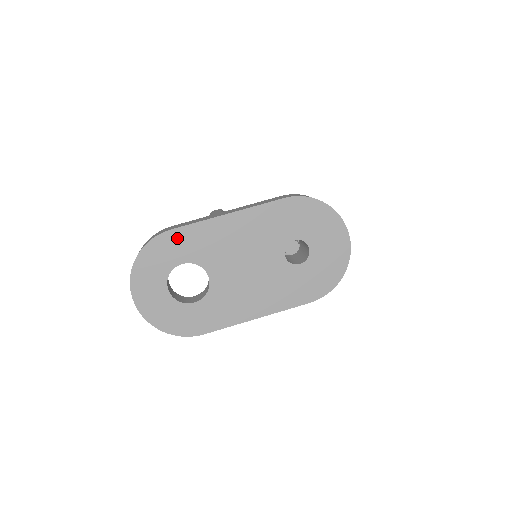
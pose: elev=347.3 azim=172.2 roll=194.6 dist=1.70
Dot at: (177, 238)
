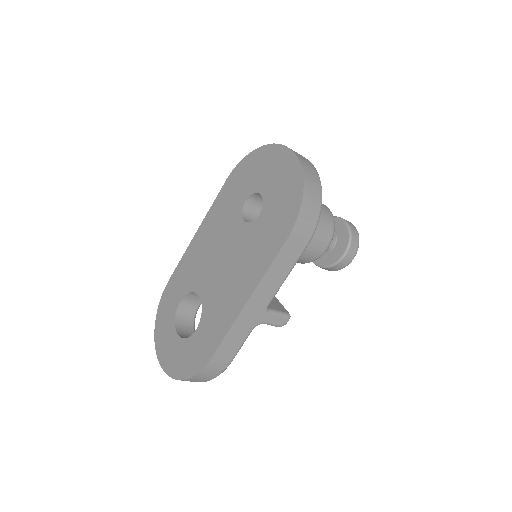
Dot at: (173, 284)
